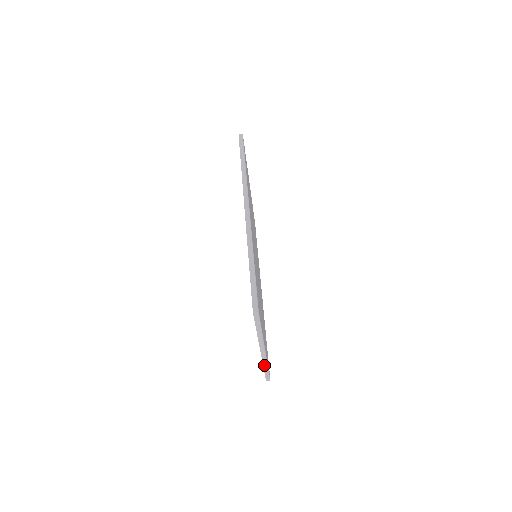
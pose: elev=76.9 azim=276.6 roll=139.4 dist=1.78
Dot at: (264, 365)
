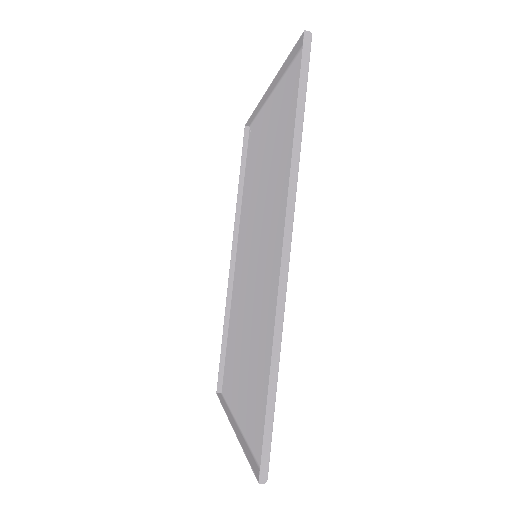
Dot at: (226, 410)
